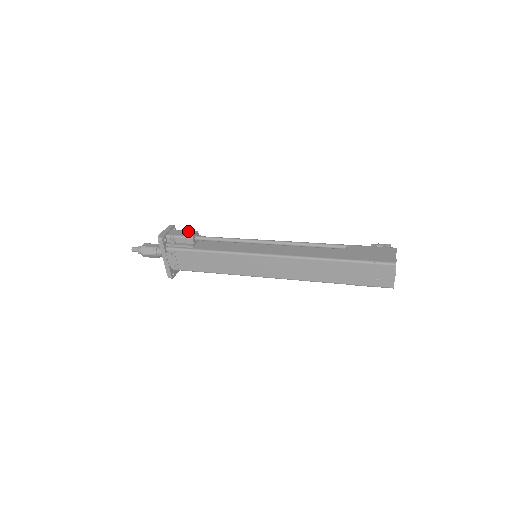
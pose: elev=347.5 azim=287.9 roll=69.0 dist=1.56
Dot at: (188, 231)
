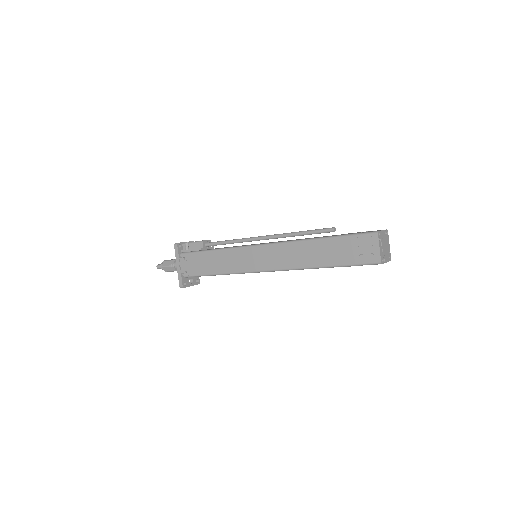
Dot at: occluded
